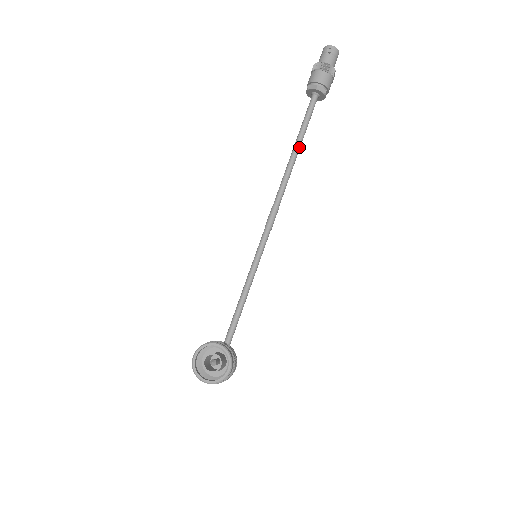
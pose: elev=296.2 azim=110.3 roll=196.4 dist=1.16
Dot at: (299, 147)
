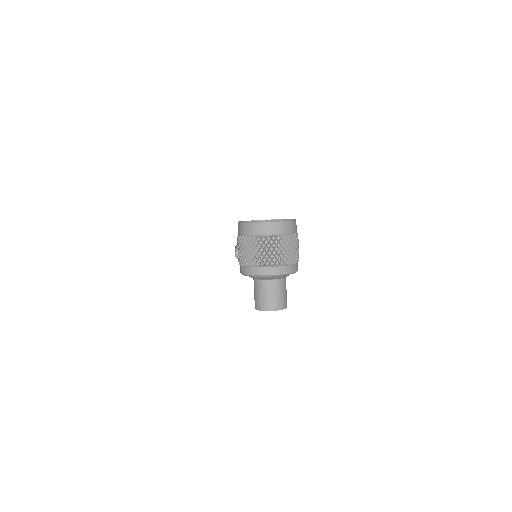
Dot at: occluded
